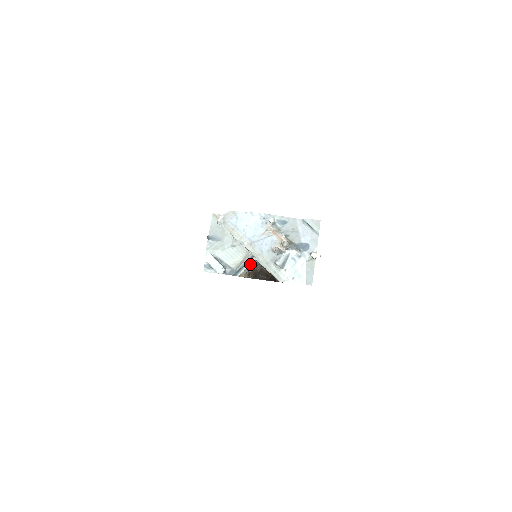
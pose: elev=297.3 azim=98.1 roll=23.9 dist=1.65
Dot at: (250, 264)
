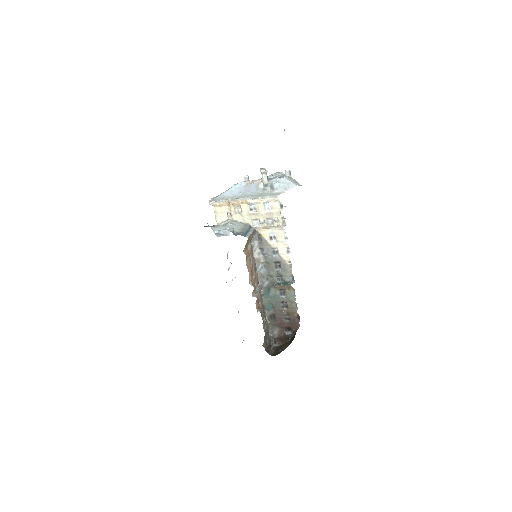
Dot at: (252, 231)
